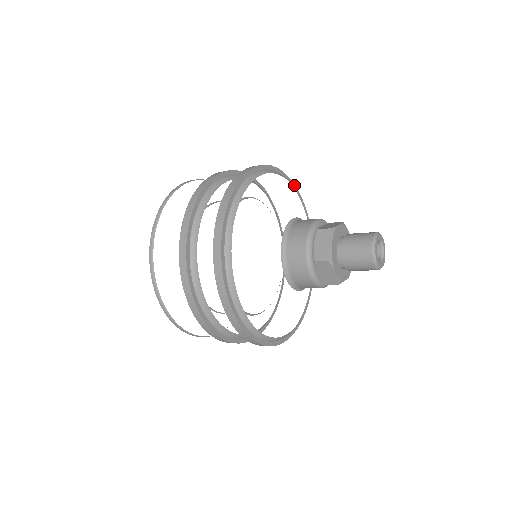
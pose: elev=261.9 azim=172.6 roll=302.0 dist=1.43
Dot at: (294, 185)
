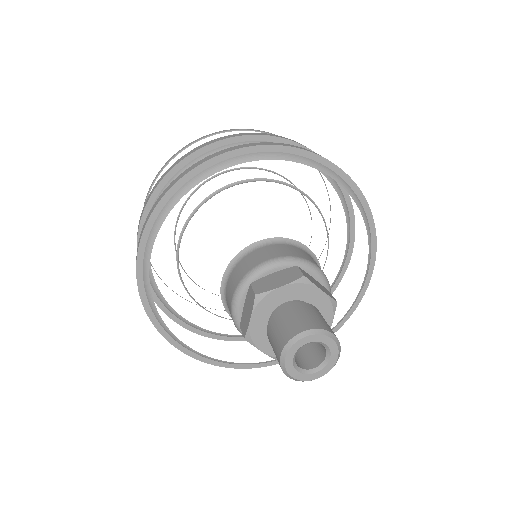
Dot at: (375, 254)
